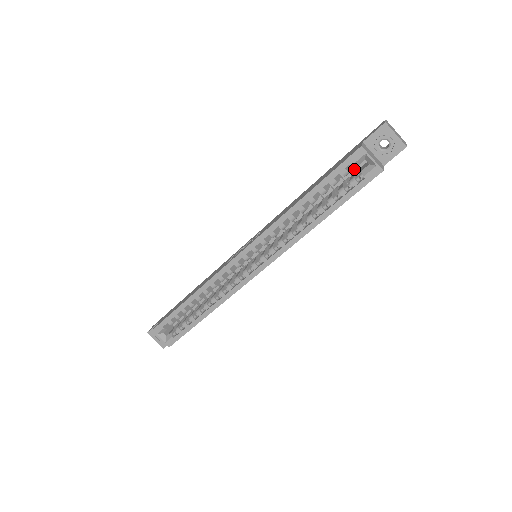
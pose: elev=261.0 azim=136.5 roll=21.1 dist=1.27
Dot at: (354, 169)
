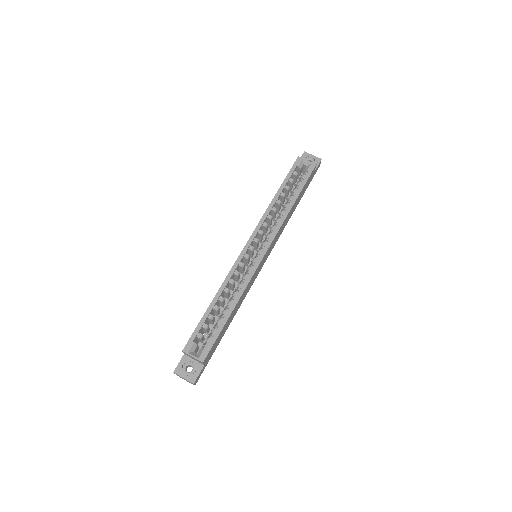
Dot at: occluded
